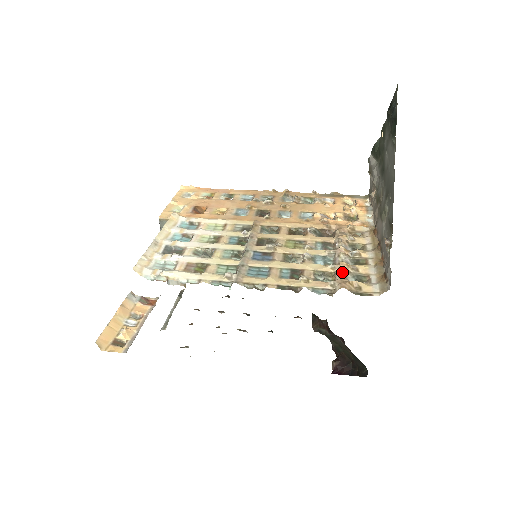
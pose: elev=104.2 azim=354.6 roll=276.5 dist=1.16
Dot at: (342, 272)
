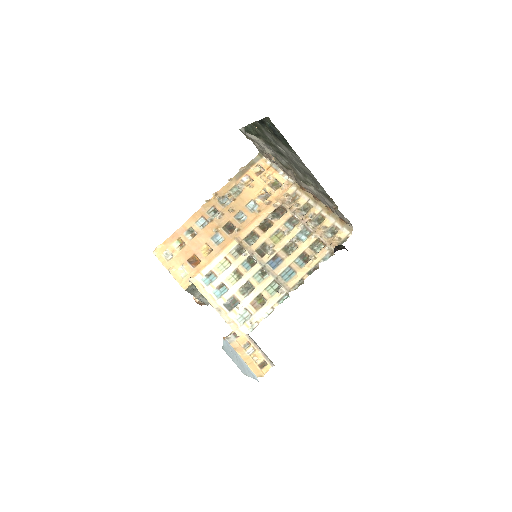
Dot at: (322, 236)
